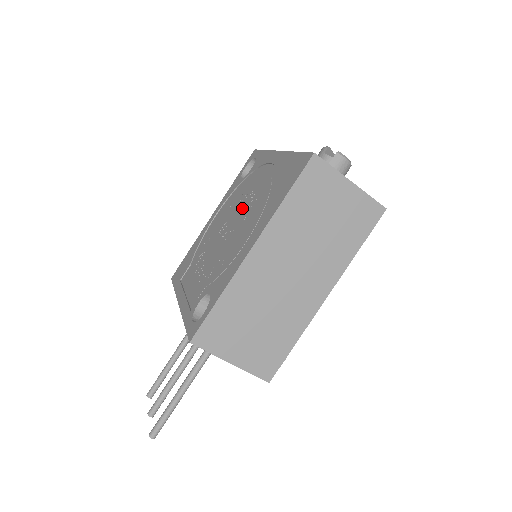
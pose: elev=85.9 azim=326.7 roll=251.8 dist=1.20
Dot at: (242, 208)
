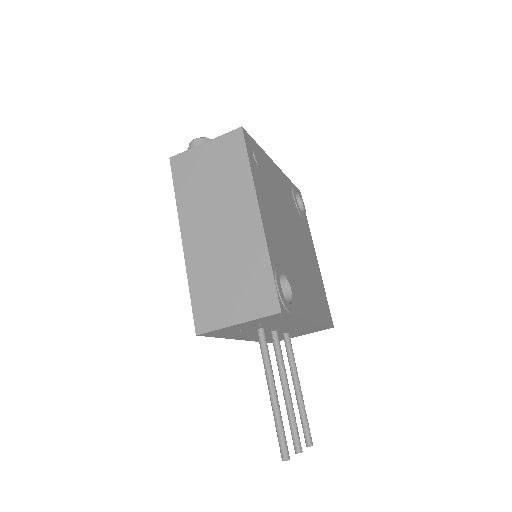
Dot at: occluded
